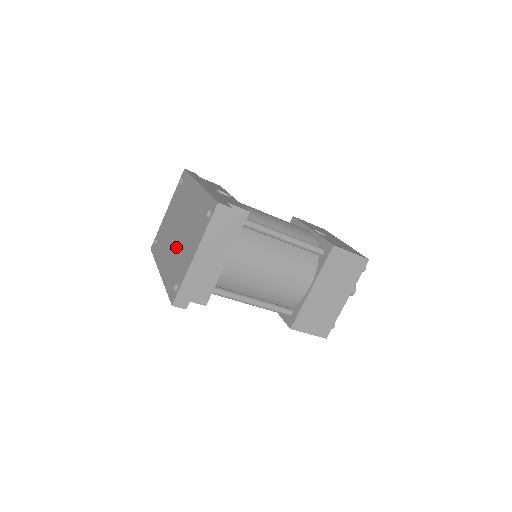
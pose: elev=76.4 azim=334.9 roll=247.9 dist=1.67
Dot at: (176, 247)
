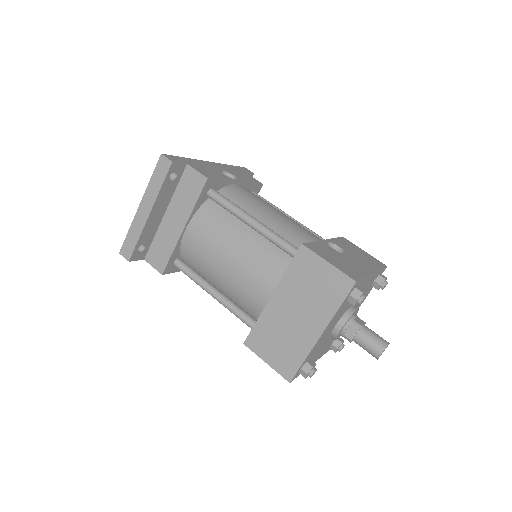
Dot at: occluded
